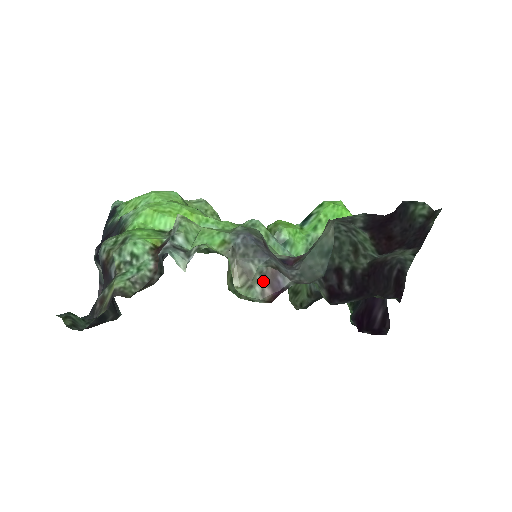
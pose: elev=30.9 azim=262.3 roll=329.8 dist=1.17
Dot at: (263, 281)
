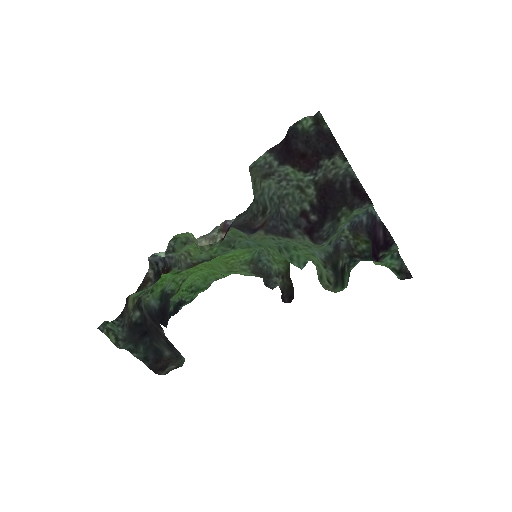
Dot at: (220, 233)
